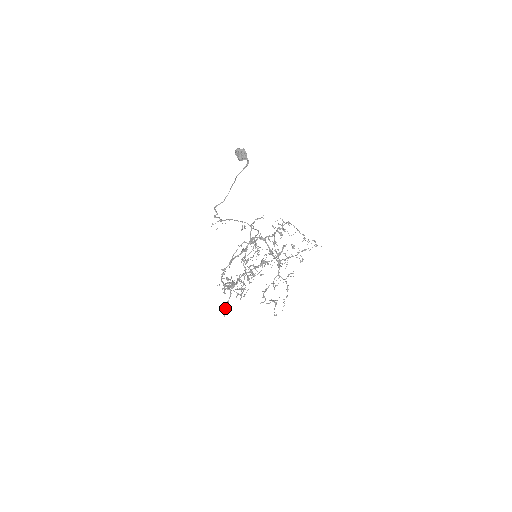
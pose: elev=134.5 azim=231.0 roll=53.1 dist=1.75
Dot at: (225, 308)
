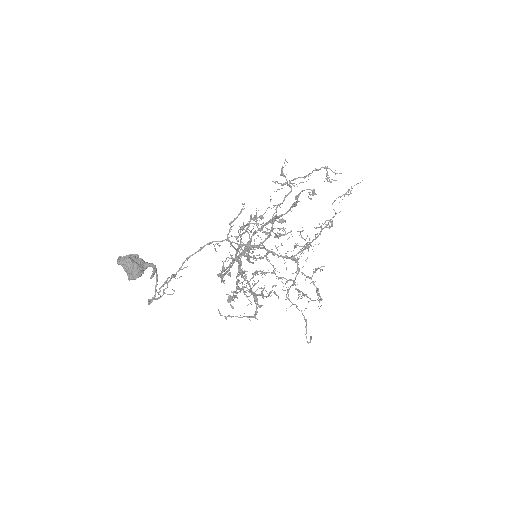
Dot at: (249, 262)
